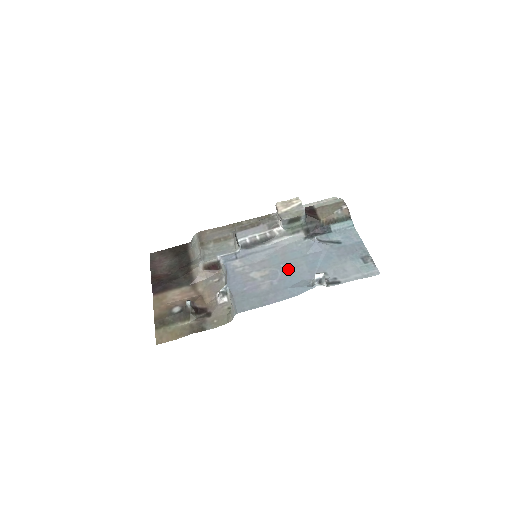
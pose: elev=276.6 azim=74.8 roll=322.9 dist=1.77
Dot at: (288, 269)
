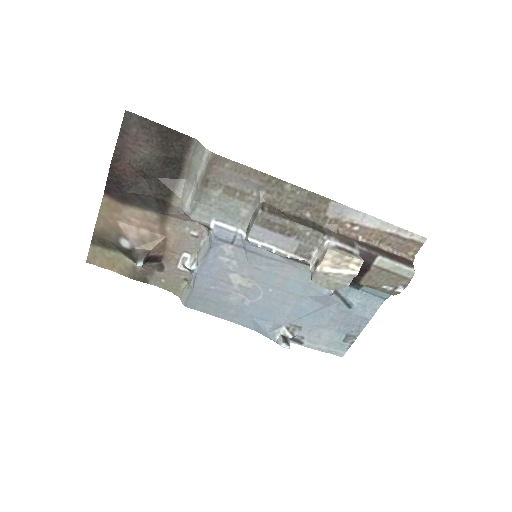
Dot at: (272, 300)
